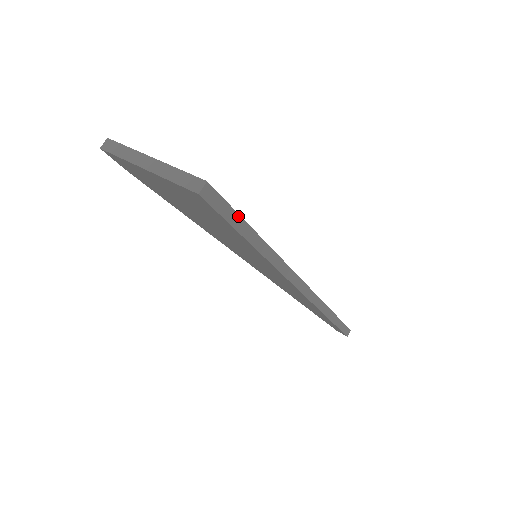
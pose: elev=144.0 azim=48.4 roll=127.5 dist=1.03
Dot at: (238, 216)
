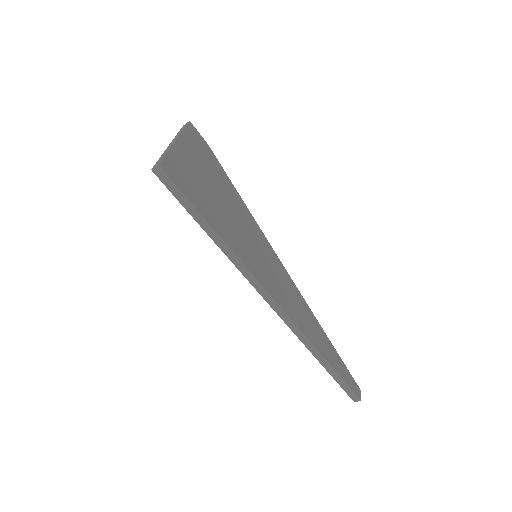
Dot at: (189, 202)
